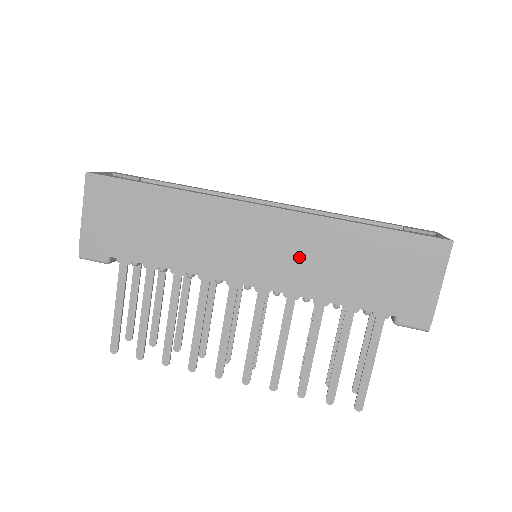
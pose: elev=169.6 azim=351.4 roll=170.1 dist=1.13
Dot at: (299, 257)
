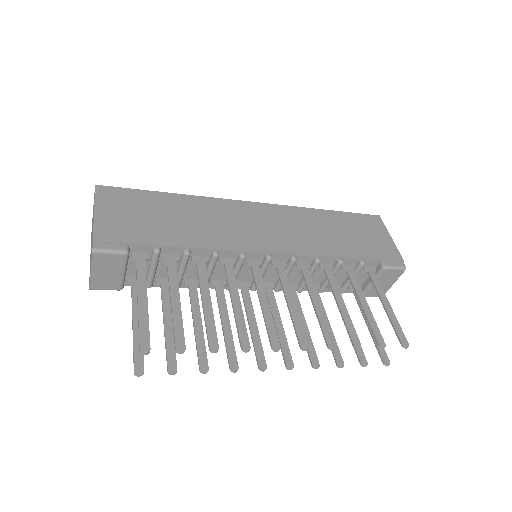
Dot at: (298, 230)
